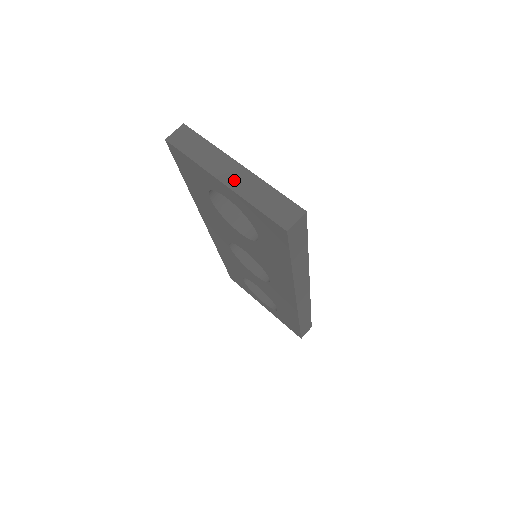
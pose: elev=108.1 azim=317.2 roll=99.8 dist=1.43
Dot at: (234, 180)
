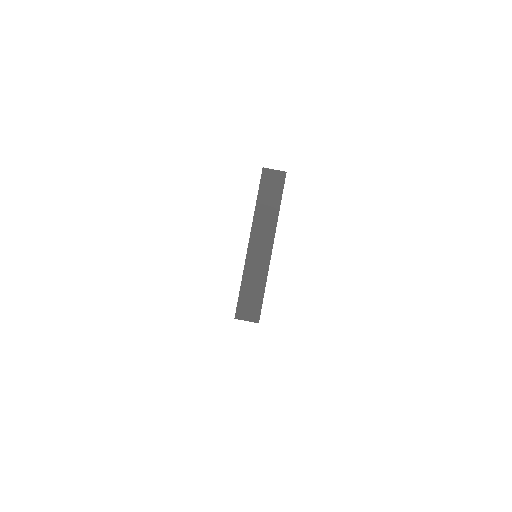
Dot at: (256, 251)
